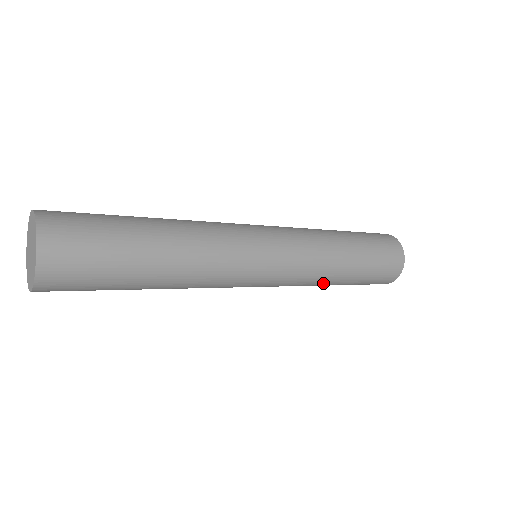
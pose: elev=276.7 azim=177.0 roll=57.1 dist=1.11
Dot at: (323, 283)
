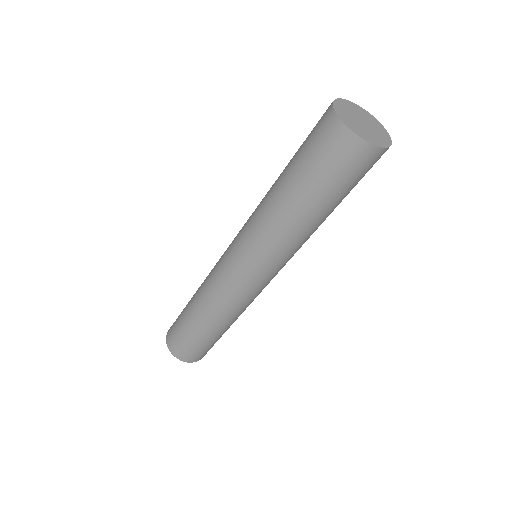
Dot at: occluded
